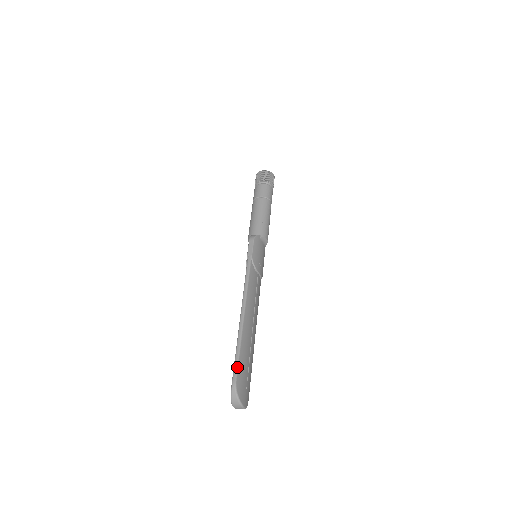
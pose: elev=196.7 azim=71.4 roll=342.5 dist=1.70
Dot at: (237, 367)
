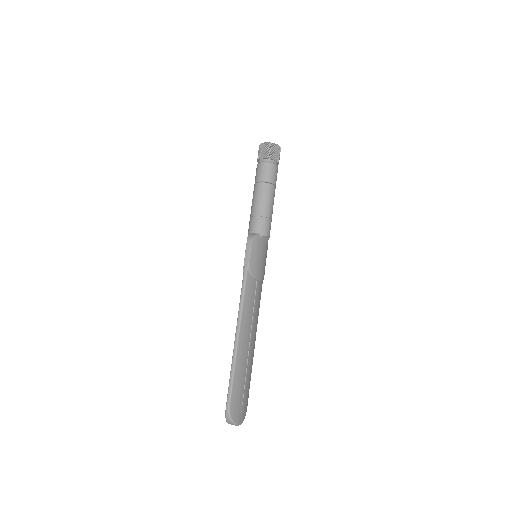
Dot at: (231, 392)
